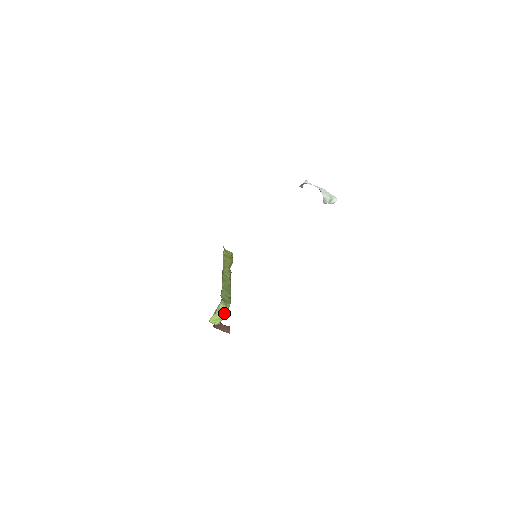
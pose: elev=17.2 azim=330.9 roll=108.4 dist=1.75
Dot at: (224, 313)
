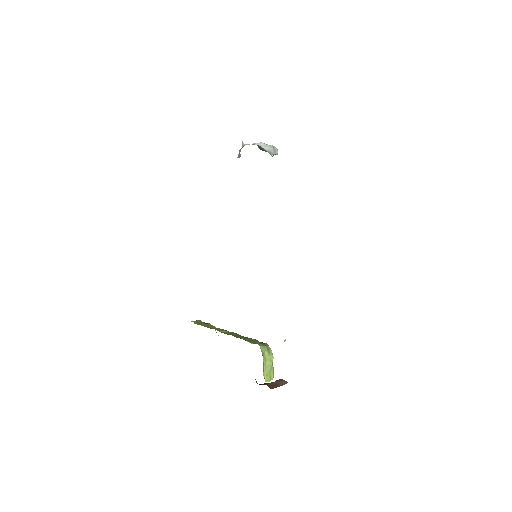
Dot at: (271, 356)
